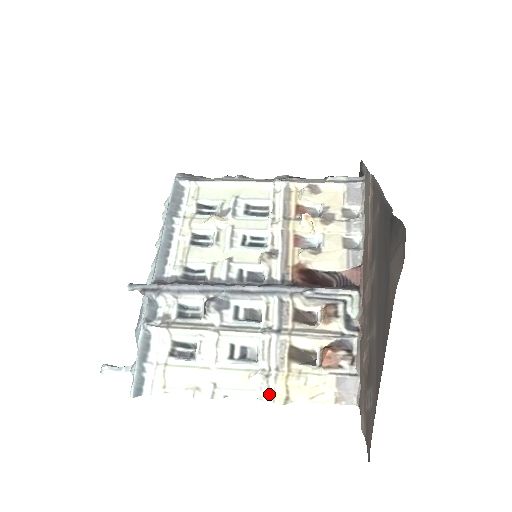
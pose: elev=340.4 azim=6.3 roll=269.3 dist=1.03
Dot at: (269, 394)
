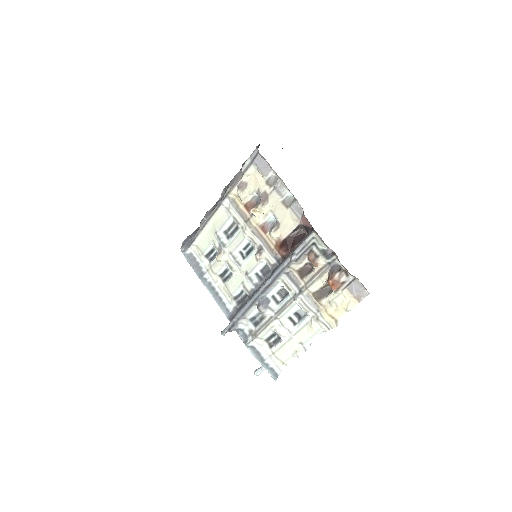
Dot at: (327, 326)
